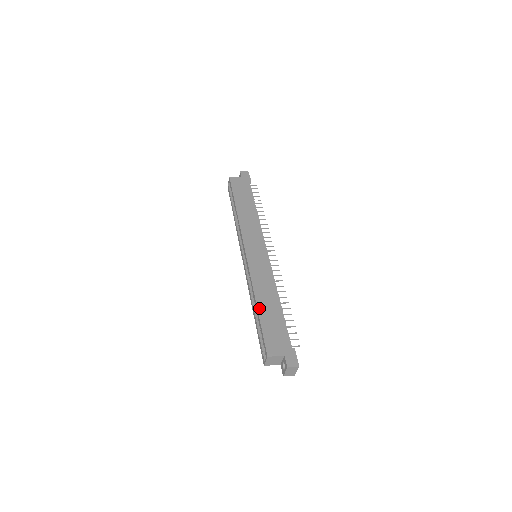
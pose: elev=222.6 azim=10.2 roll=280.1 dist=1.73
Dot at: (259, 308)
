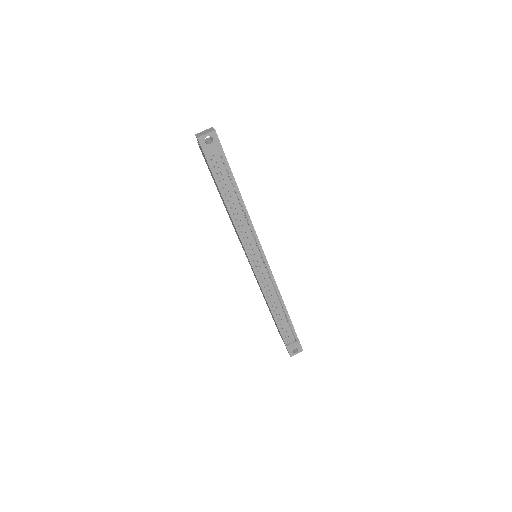
Dot at: occluded
